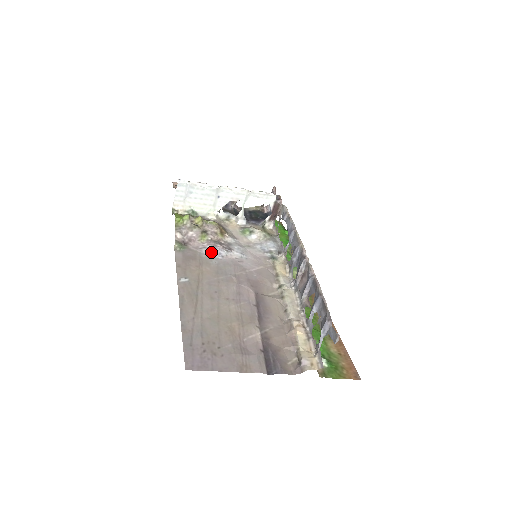
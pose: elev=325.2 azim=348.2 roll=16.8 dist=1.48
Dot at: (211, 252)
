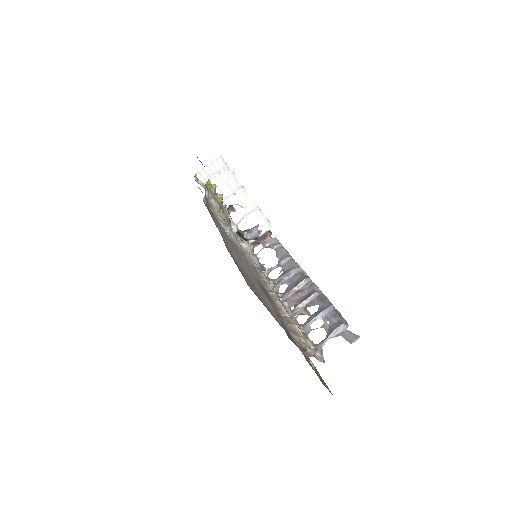
Dot at: (225, 227)
